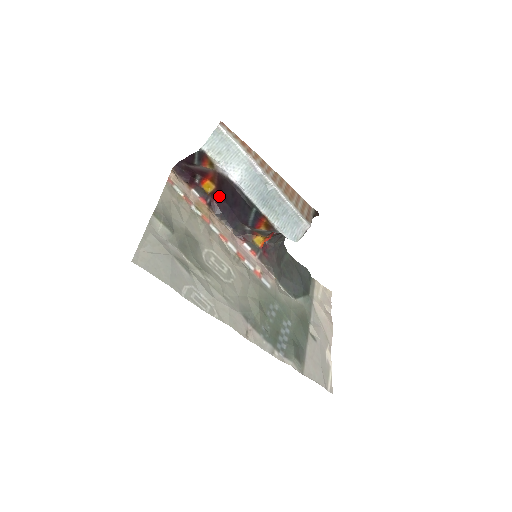
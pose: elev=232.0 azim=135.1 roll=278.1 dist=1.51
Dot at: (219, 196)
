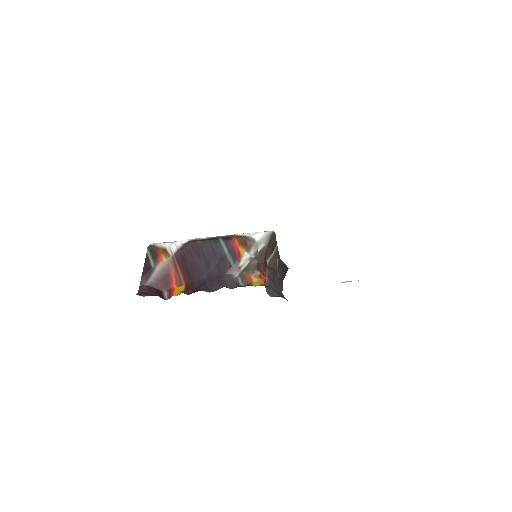
Dot at: (193, 286)
